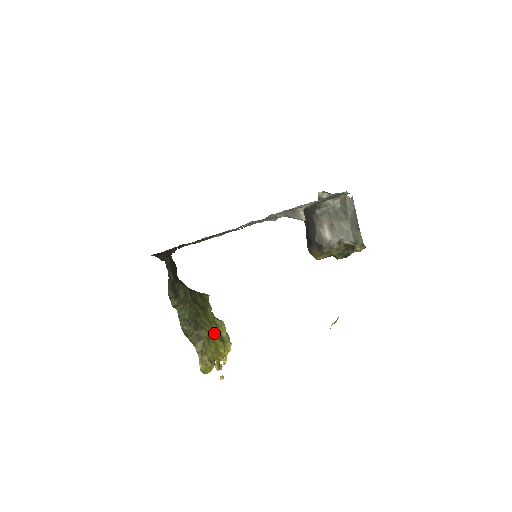
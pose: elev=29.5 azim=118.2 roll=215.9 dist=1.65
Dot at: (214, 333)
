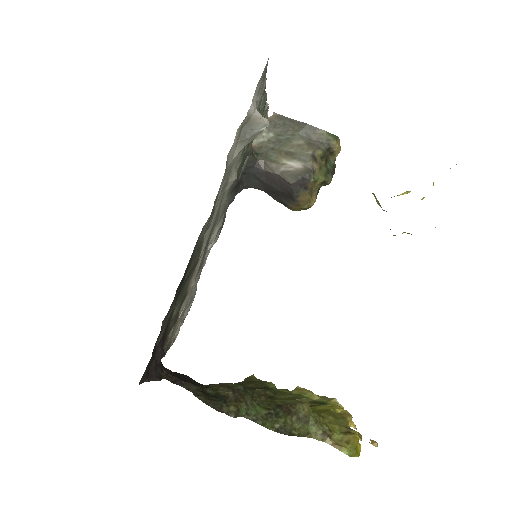
Dot at: occluded
